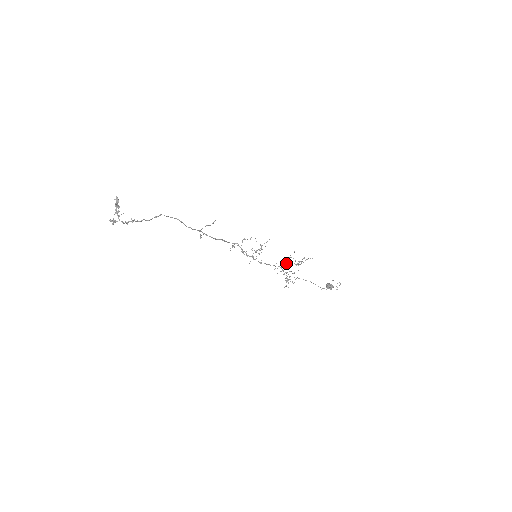
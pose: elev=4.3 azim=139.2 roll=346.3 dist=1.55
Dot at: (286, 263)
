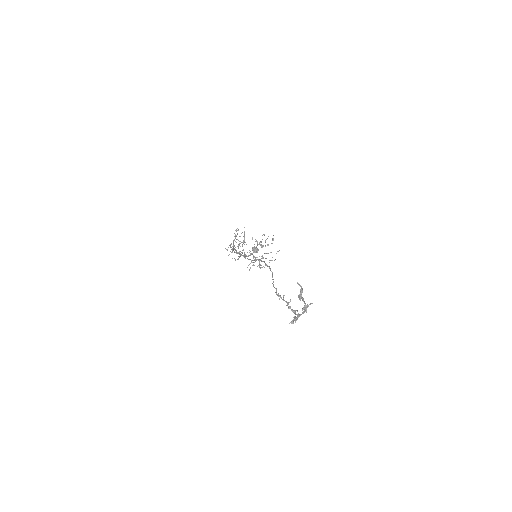
Dot at: occluded
